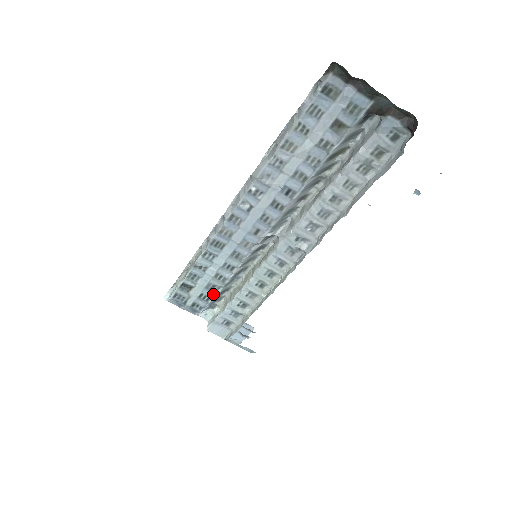
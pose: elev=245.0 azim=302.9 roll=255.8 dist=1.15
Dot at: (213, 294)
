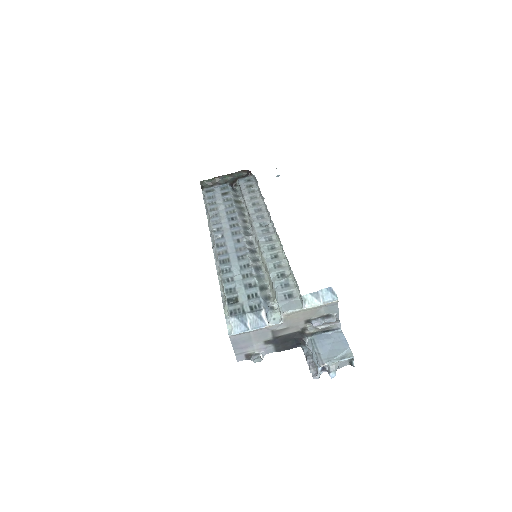
Dot at: (255, 288)
